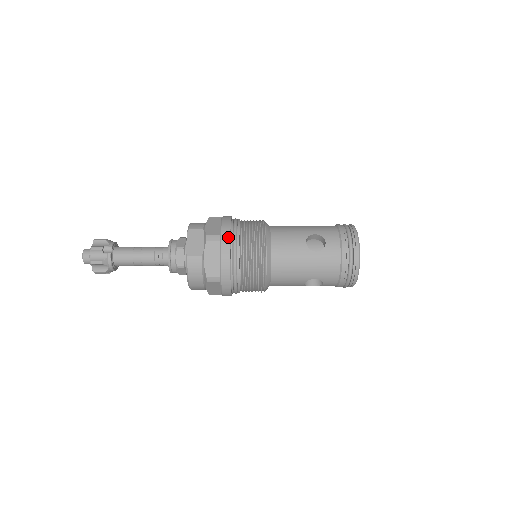
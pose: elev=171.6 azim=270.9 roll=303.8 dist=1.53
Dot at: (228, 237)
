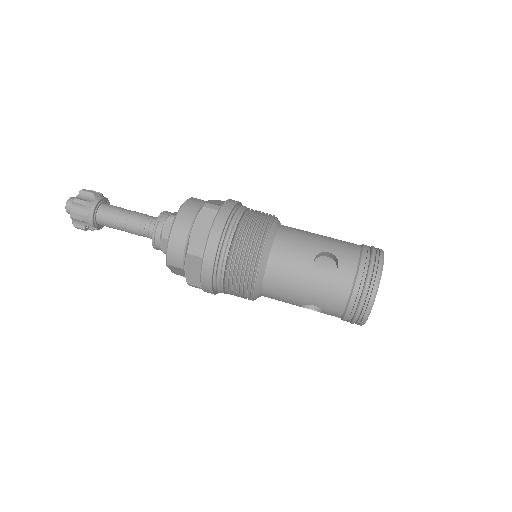
Dot at: occluded
